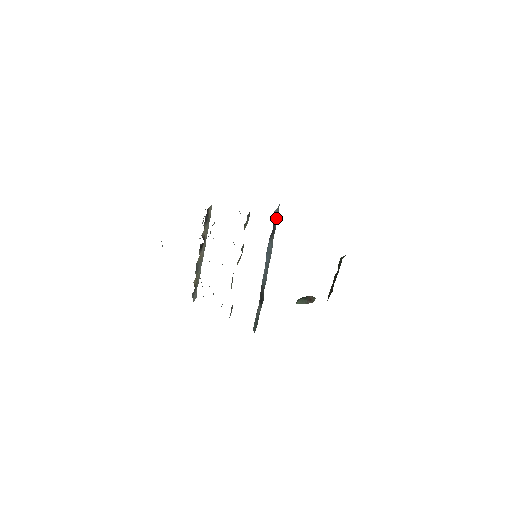
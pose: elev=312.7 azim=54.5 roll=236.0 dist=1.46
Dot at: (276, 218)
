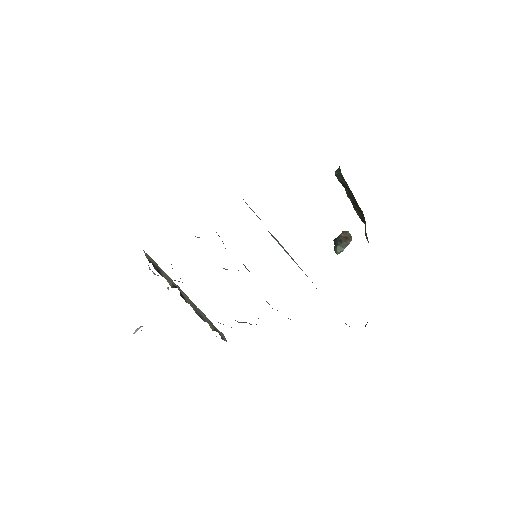
Dot at: occluded
